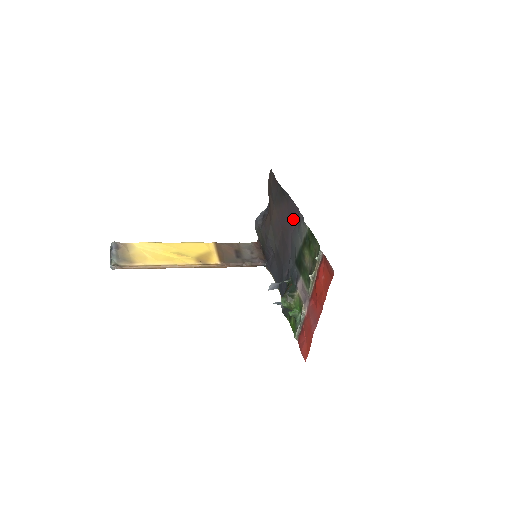
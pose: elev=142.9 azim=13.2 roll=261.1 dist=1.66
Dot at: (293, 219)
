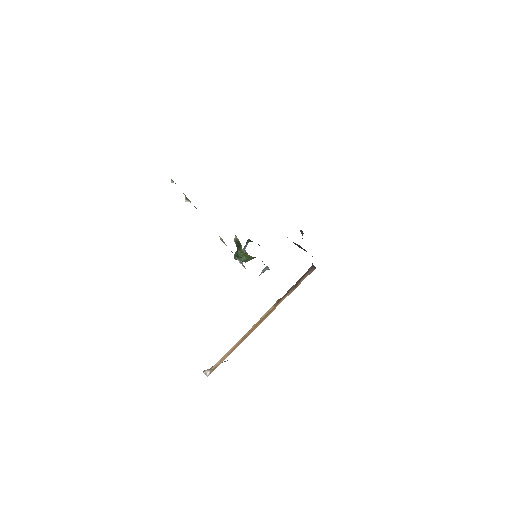
Dot at: occluded
